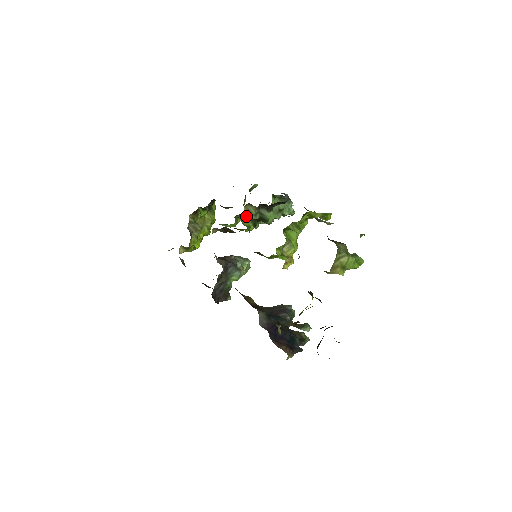
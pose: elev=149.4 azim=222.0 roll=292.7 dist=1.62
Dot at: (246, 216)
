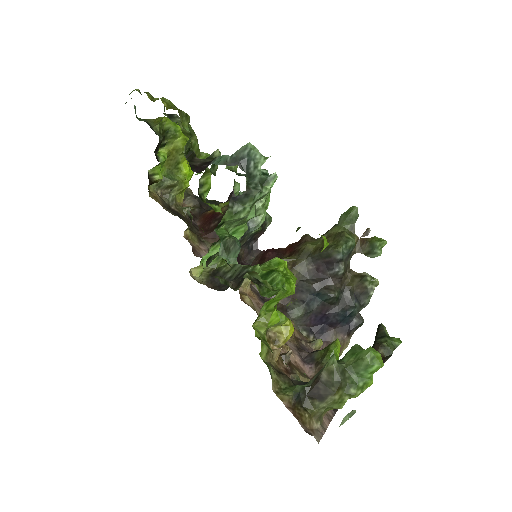
Dot at: occluded
